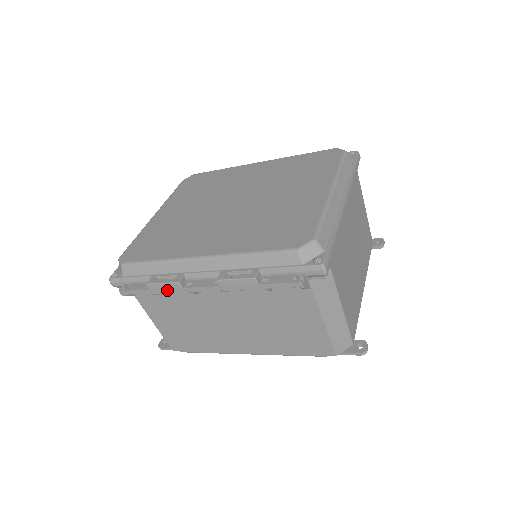
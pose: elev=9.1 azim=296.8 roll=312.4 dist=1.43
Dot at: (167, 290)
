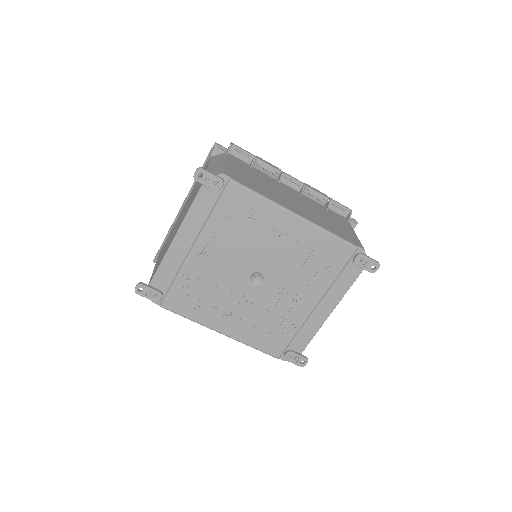
Dot at: (270, 164)
